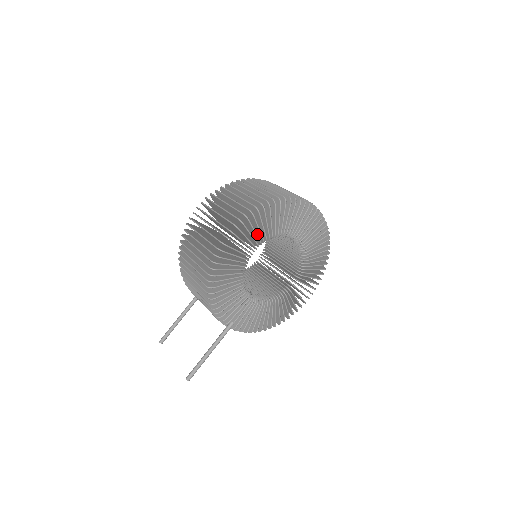
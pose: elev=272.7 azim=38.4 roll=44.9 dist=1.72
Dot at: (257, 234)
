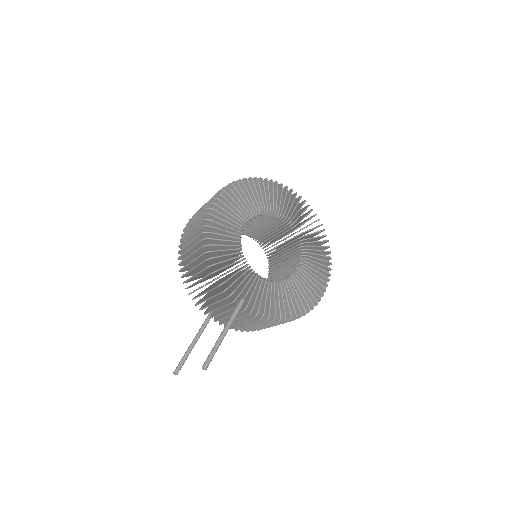
Dot at: occluded
